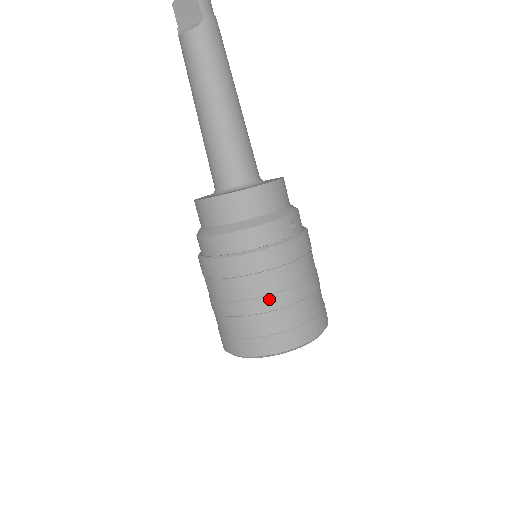
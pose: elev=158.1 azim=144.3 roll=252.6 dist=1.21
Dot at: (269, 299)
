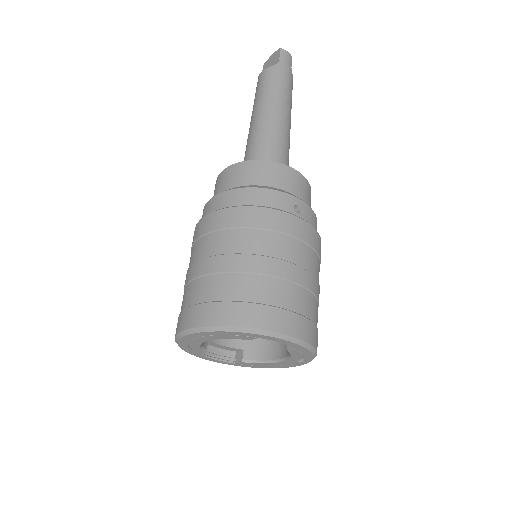
Dot at: (237, 258)
